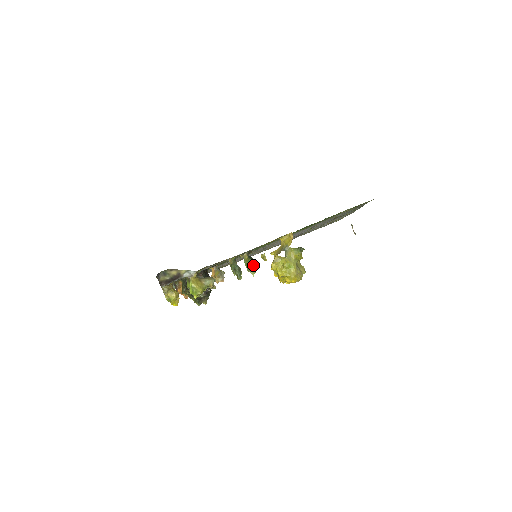
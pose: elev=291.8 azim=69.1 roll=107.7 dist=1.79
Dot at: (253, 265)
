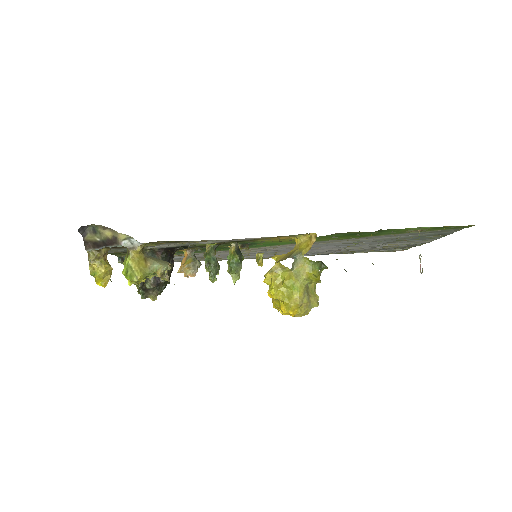
Dot at: (239, 265)
